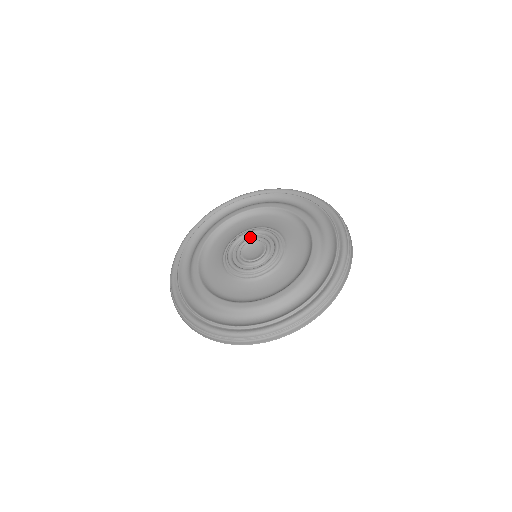
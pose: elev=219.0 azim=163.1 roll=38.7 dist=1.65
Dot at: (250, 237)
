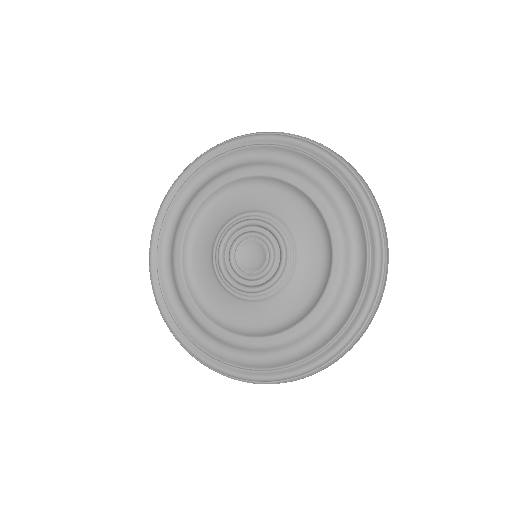
Dot at: (230, 242)
